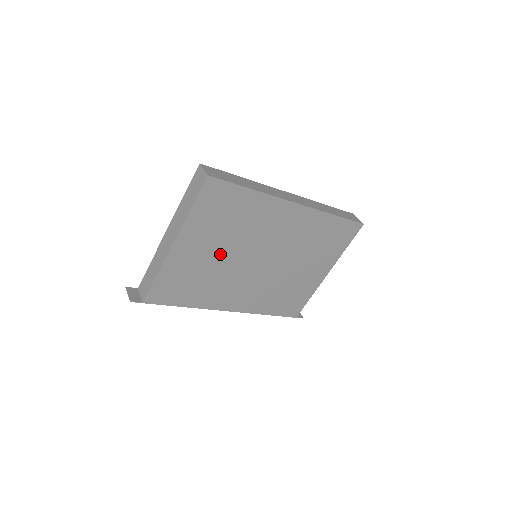
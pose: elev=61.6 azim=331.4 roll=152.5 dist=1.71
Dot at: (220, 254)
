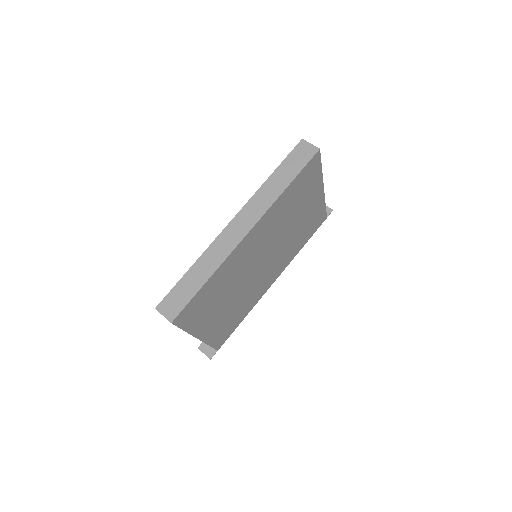
Dot at: (232, 299)
